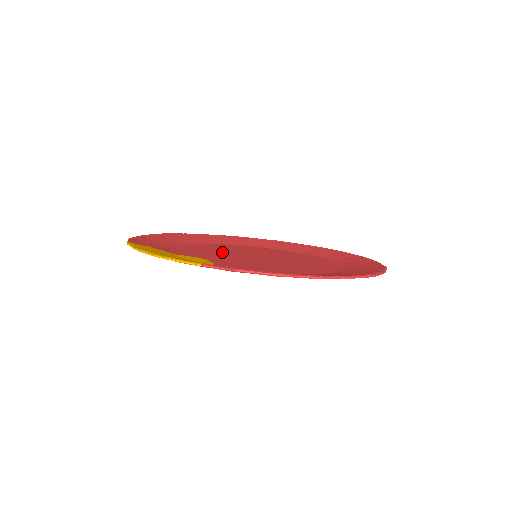
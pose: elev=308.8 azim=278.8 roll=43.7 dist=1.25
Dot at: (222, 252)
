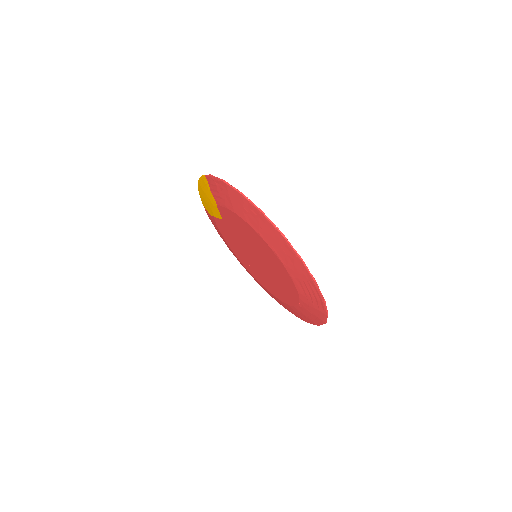
Dot at: occluded
